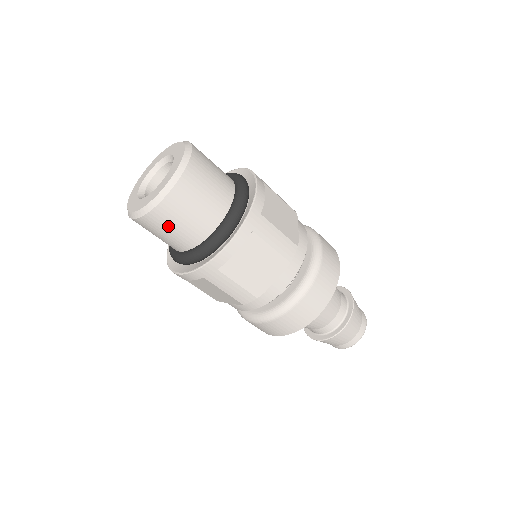
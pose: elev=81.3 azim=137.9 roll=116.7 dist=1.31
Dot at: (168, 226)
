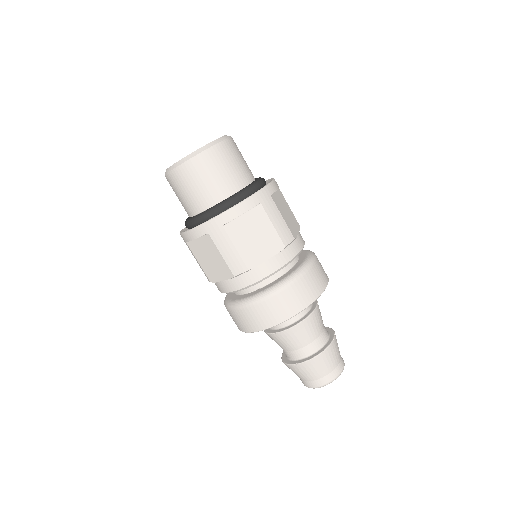
Dot at: (194, 180)
